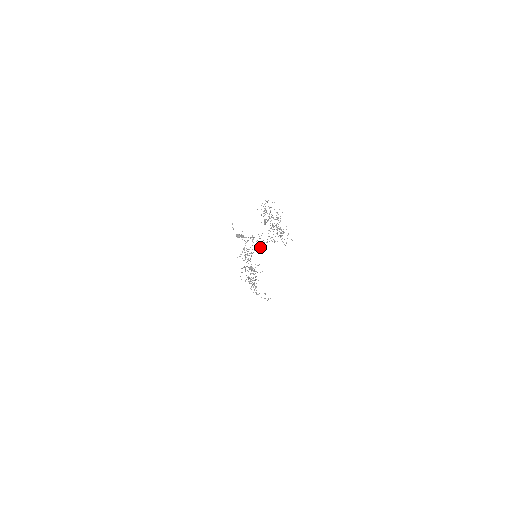
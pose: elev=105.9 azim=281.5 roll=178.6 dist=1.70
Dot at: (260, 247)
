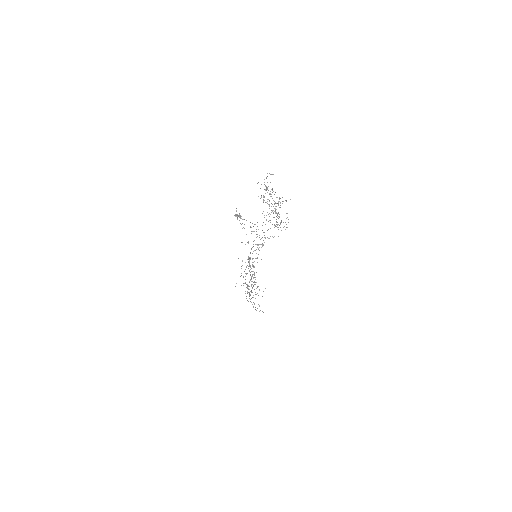
Dot at: occluded
